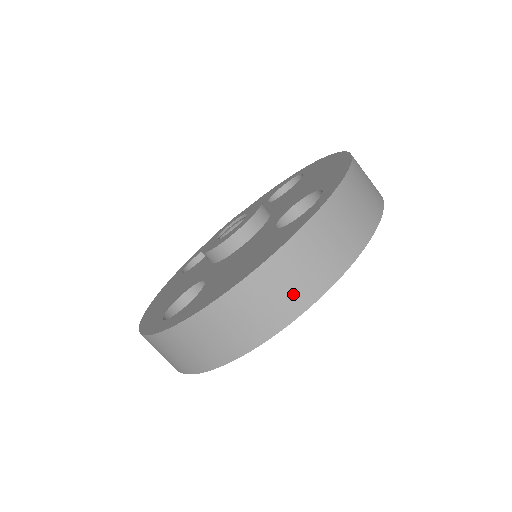
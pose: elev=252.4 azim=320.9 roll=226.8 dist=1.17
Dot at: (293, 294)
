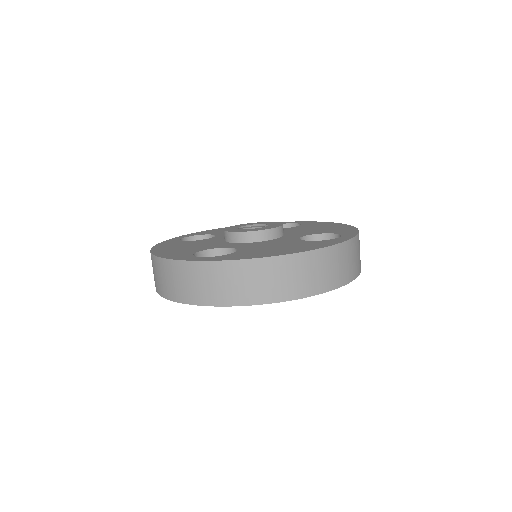
Dot at: (313, 281)
